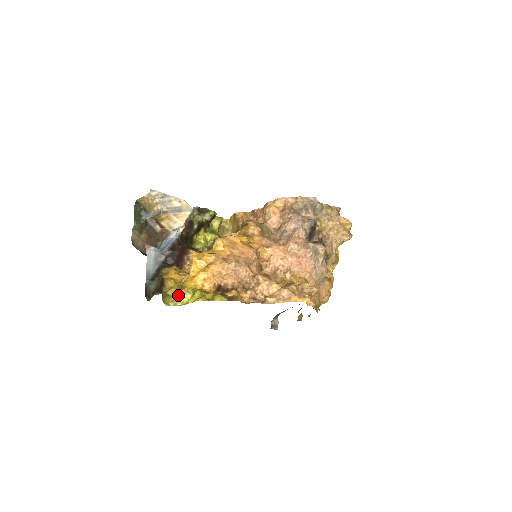
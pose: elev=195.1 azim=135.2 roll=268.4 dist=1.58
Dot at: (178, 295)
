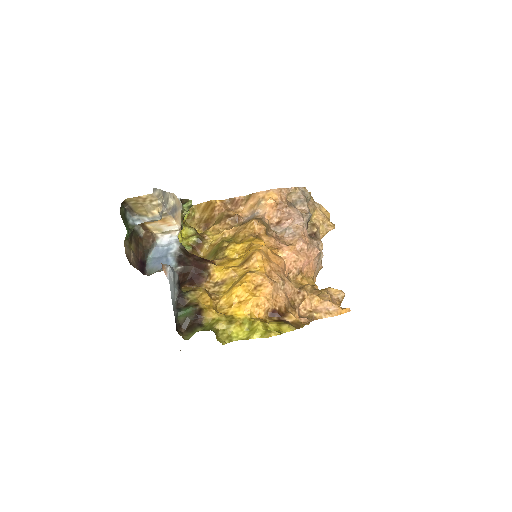
Dot at: (233, 329)
